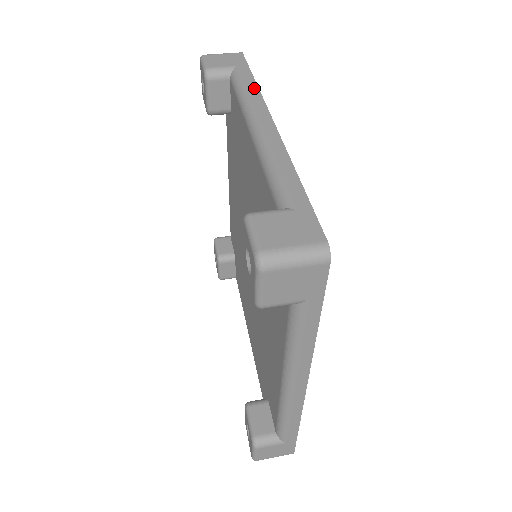
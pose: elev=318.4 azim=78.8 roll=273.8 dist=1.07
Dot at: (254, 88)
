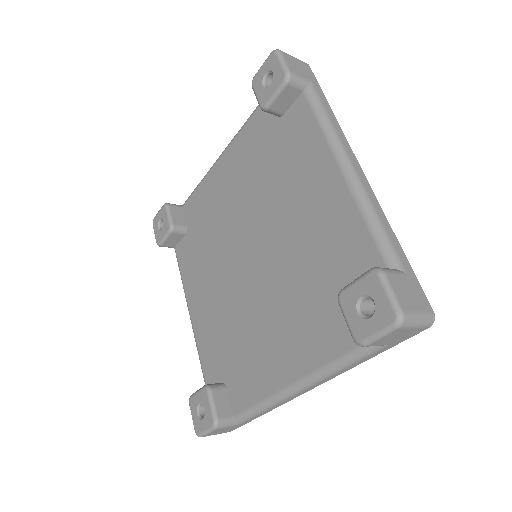
Dot at: occluded
